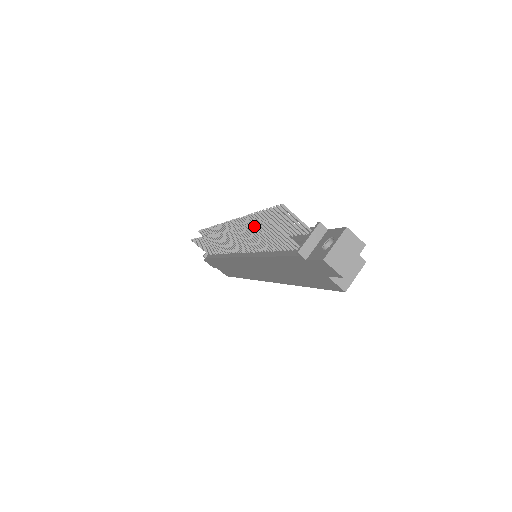
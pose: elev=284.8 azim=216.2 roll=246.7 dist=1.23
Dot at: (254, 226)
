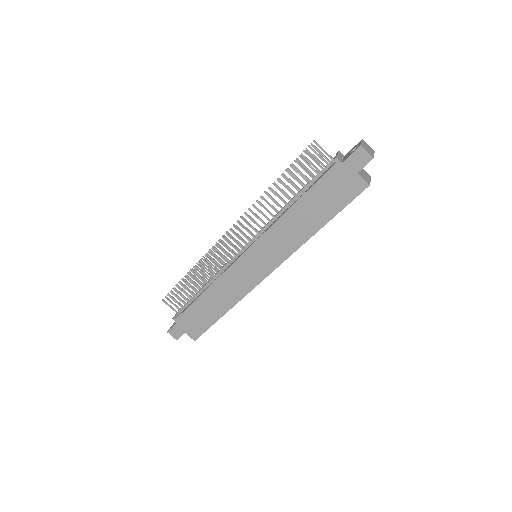
Dot at: (289, 169)
